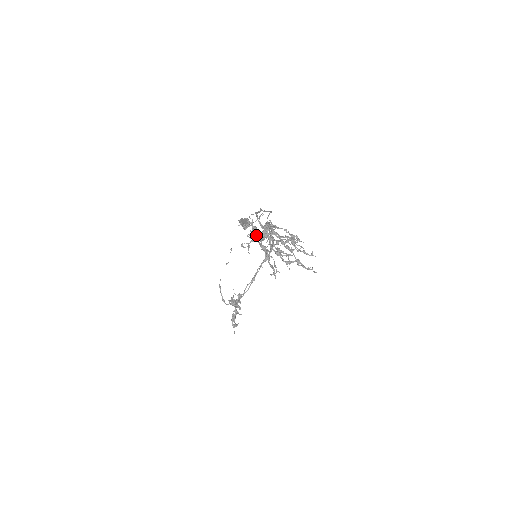
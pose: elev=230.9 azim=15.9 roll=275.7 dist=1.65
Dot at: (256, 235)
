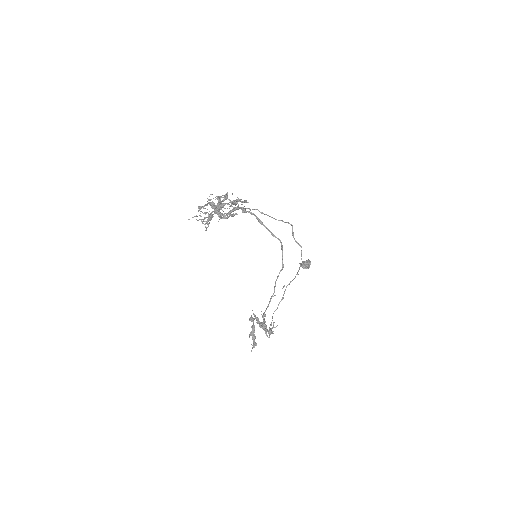
Dot at: (205, 205)
